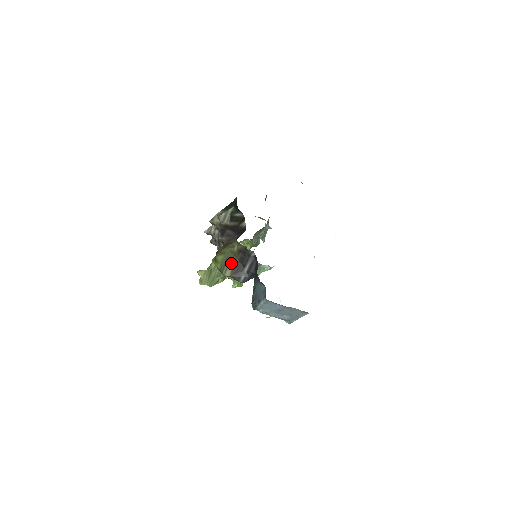
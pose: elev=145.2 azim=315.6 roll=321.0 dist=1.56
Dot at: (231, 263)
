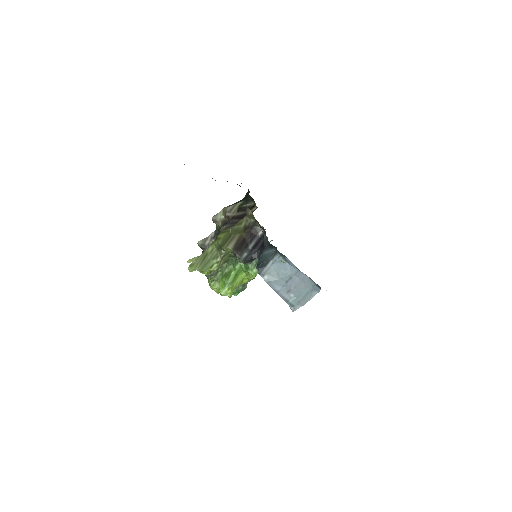
Dot at: (235, 238)
